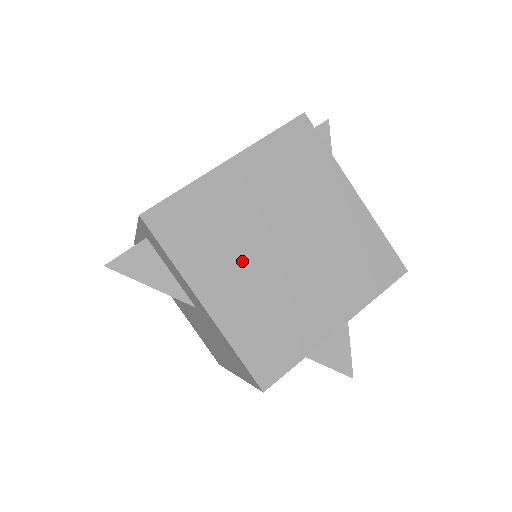
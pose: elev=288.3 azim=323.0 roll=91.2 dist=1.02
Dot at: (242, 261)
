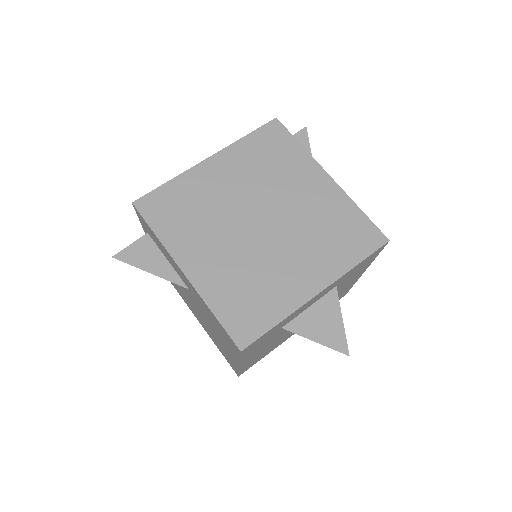
Dot at: (220, 235)
